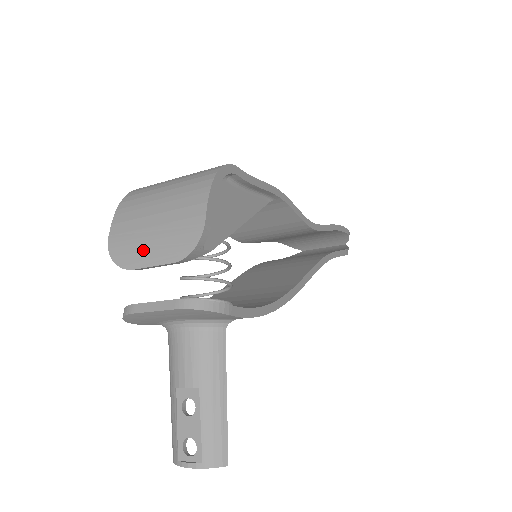
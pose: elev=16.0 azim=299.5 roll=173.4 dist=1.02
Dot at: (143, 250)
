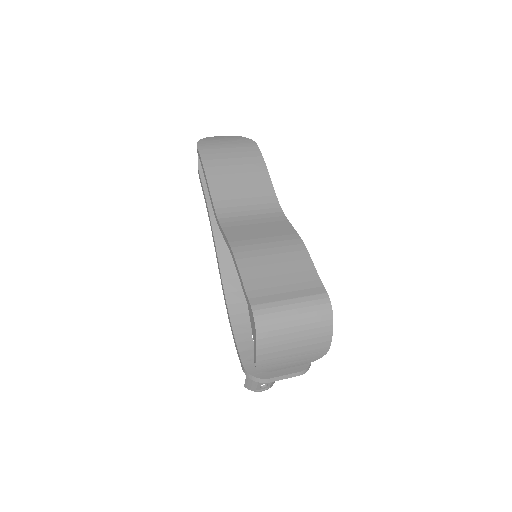
Dot at: (285, 364)
